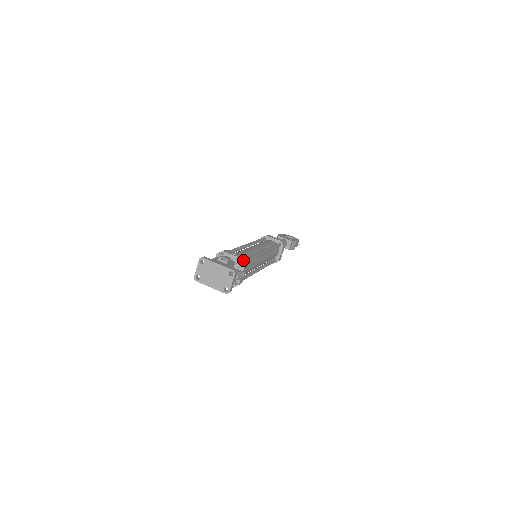
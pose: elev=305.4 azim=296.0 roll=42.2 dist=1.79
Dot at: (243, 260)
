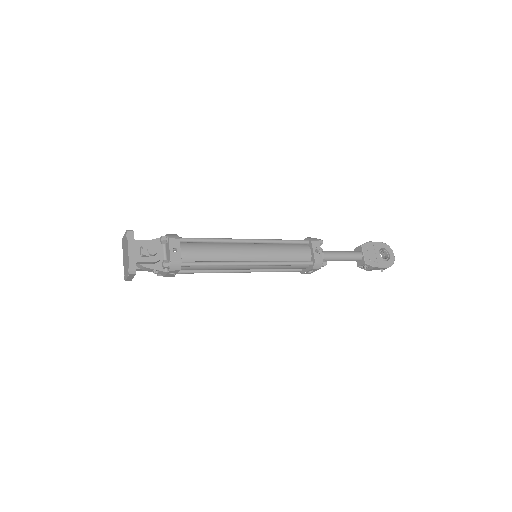
Dot at: (173, 264)
